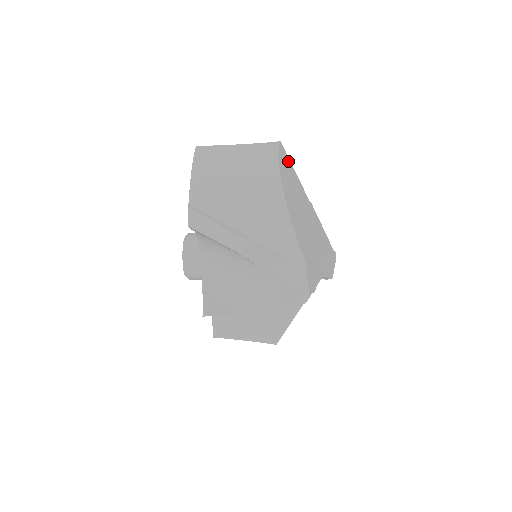
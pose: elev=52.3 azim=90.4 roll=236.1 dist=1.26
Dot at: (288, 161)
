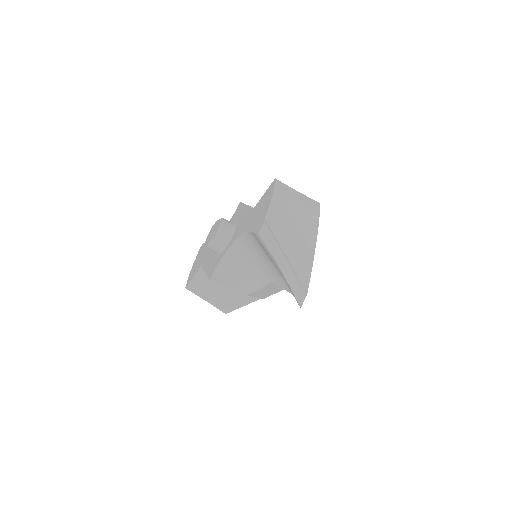
Dot at: occluded
